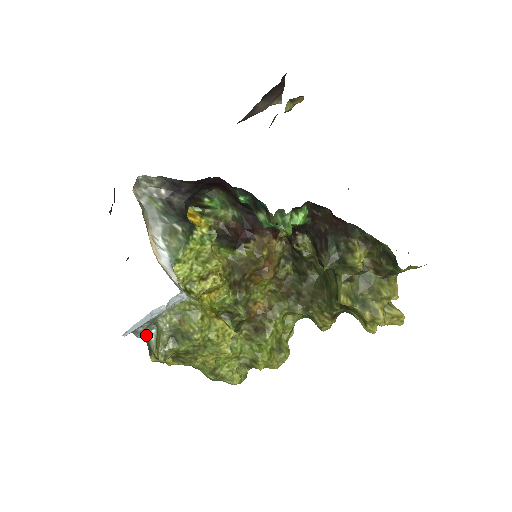
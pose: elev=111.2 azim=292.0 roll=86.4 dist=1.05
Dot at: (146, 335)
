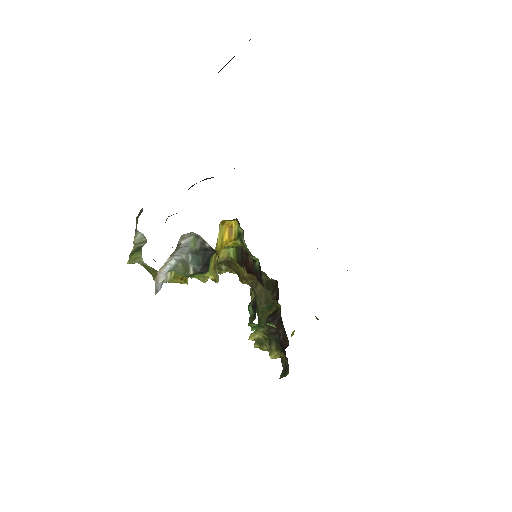
Dot at: occluded
